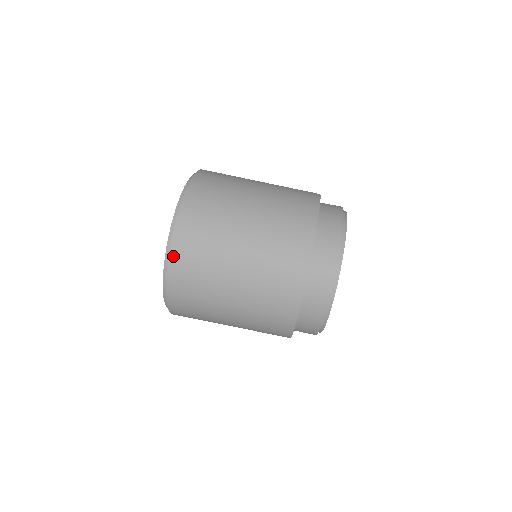
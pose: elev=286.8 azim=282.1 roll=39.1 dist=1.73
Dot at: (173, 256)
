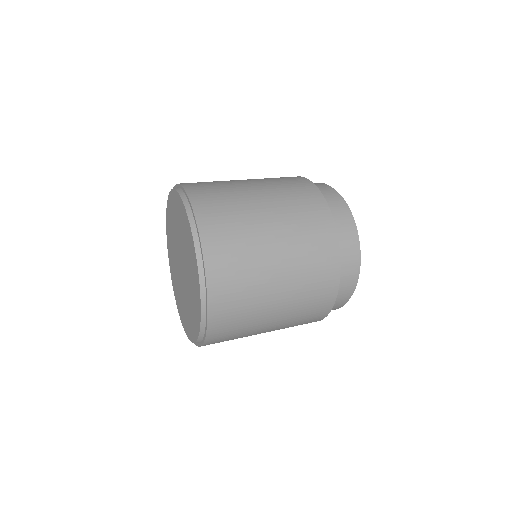
Dot at: (192, 195)
